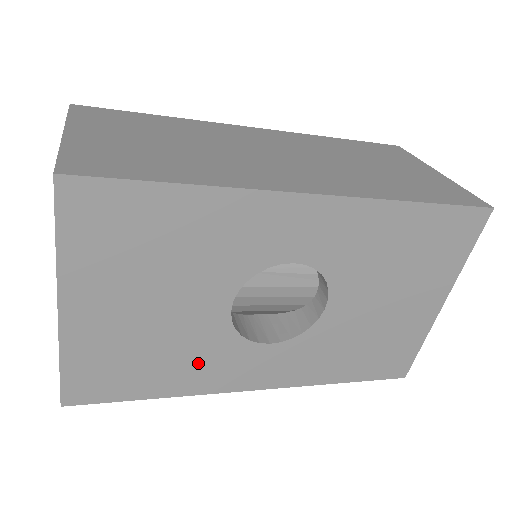
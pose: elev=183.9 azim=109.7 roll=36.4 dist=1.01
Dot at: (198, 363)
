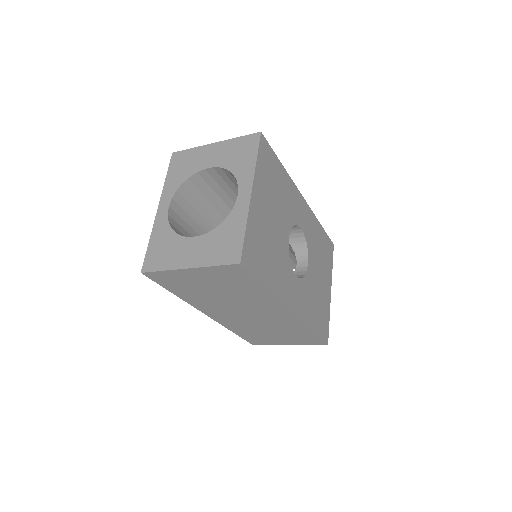
Dot at: (279, 271)
